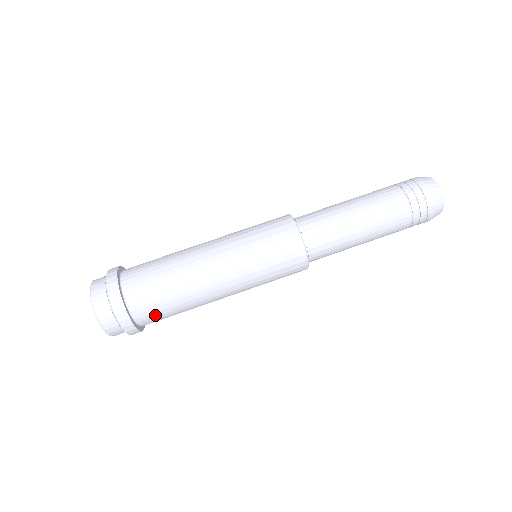
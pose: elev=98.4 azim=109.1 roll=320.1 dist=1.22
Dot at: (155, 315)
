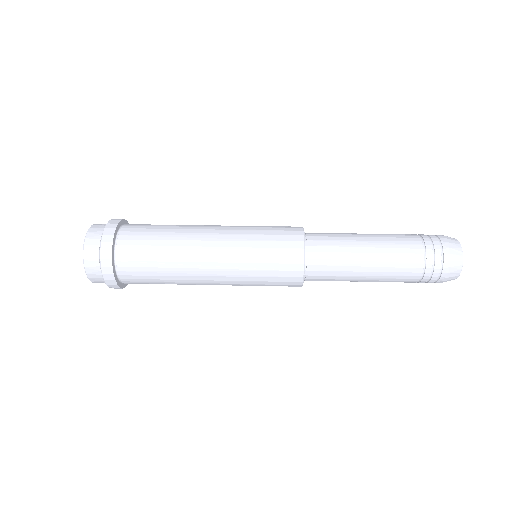
Dot at: (139, 231)
